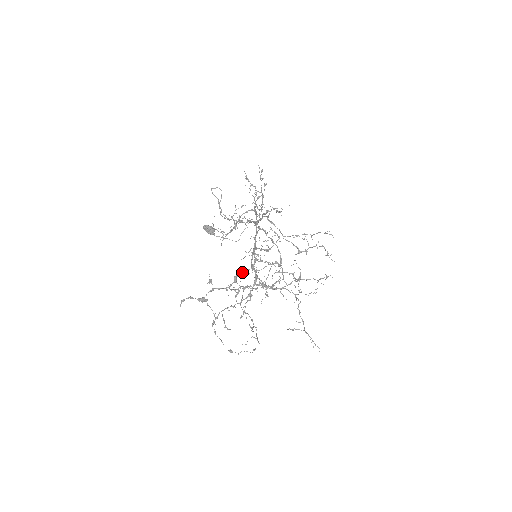
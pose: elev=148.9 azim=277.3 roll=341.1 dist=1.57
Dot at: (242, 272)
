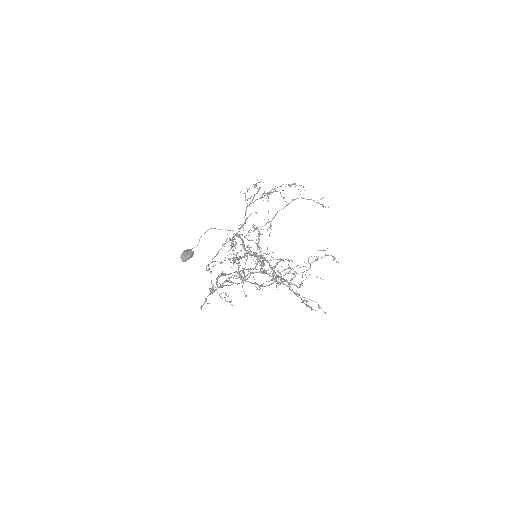
Dot at: occluded
